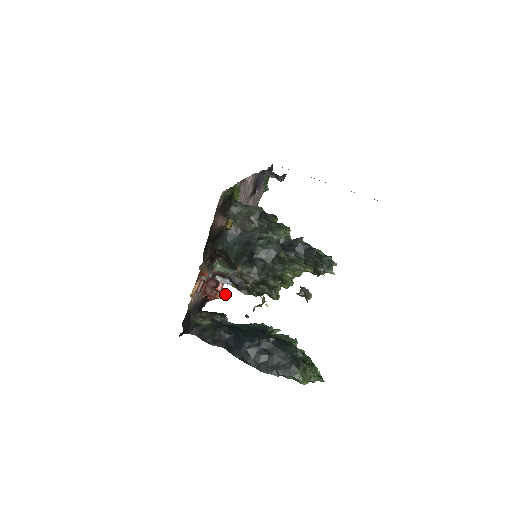
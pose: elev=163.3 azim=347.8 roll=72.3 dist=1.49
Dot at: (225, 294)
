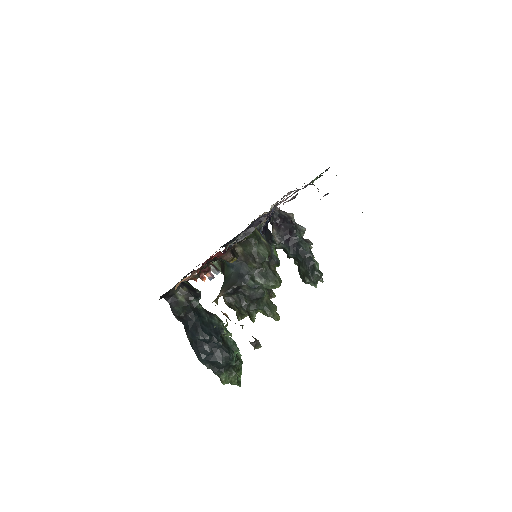
Dot at: (212, 275)
